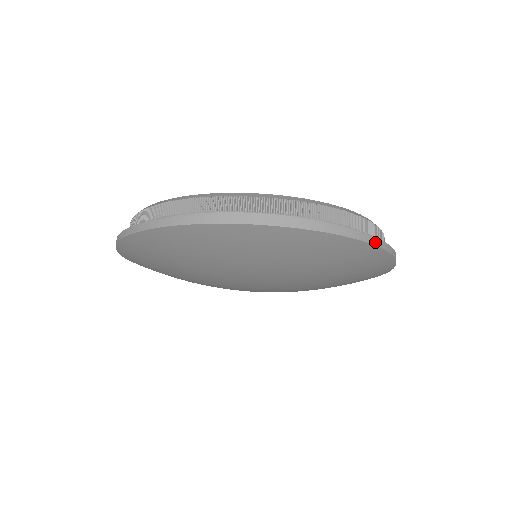
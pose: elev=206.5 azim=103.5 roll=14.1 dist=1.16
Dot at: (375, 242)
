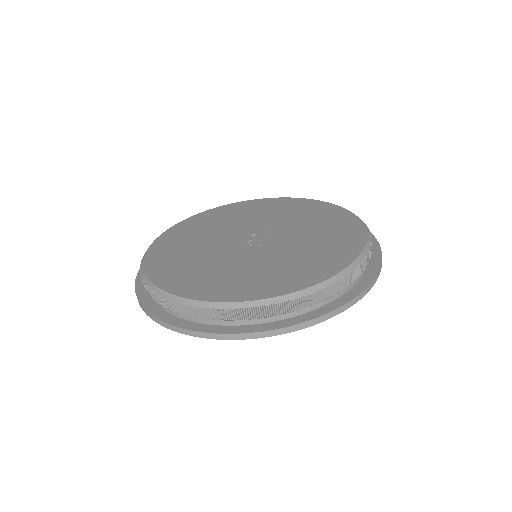
Dot at: (316, 322)
